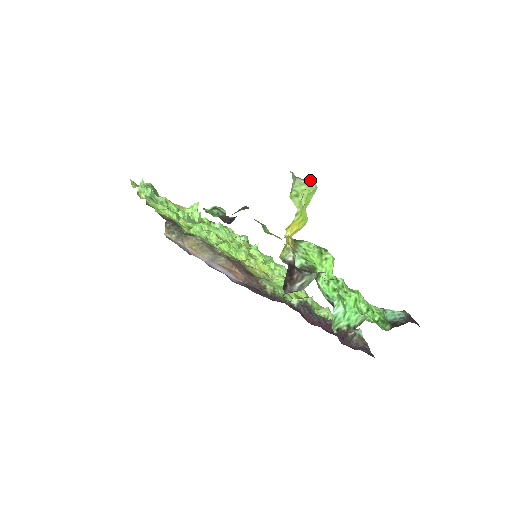
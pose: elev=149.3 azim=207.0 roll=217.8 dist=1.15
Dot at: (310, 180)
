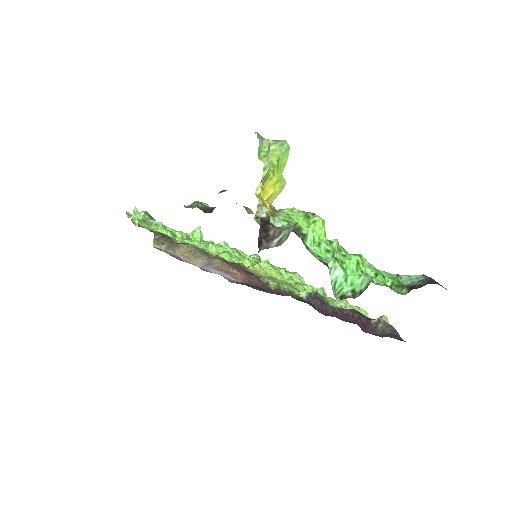
Dot at: occluded
